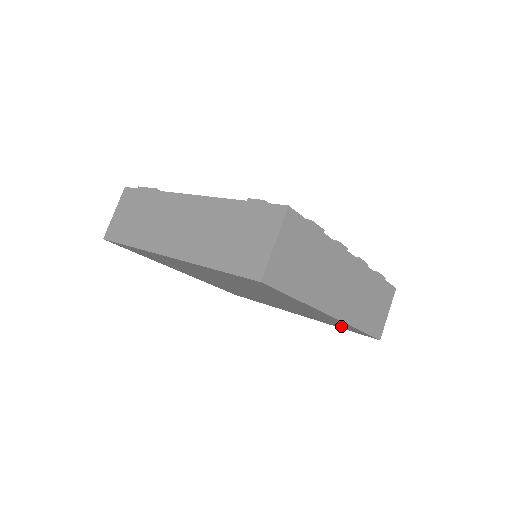
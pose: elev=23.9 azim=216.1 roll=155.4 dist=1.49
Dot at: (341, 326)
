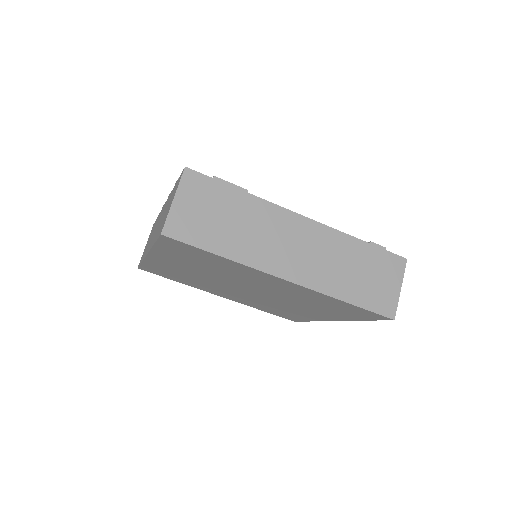
Dot at: (281, 313)
